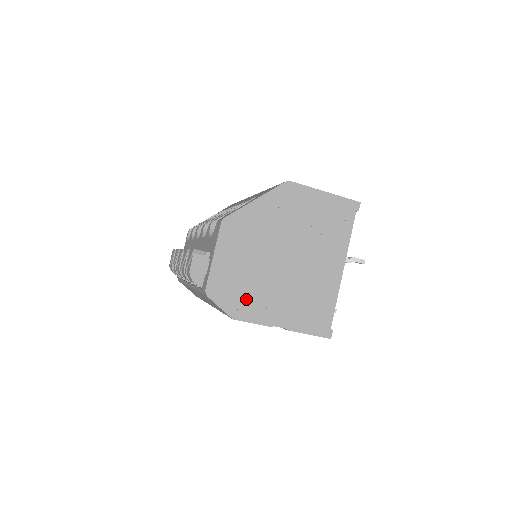
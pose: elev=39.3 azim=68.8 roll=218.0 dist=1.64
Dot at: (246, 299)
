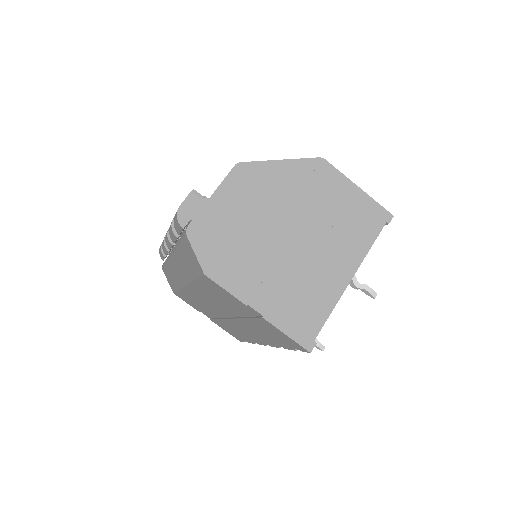
Dot at: (229, 259)
